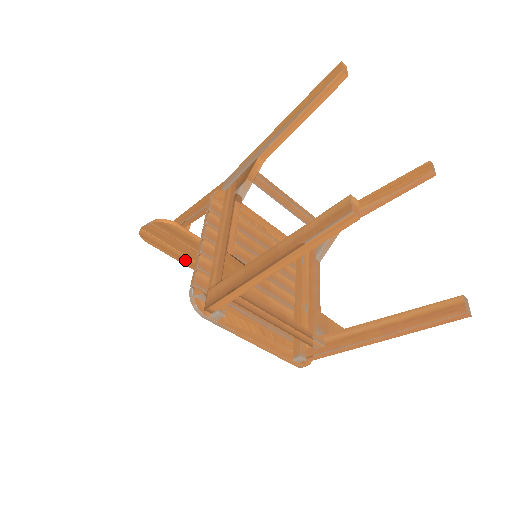
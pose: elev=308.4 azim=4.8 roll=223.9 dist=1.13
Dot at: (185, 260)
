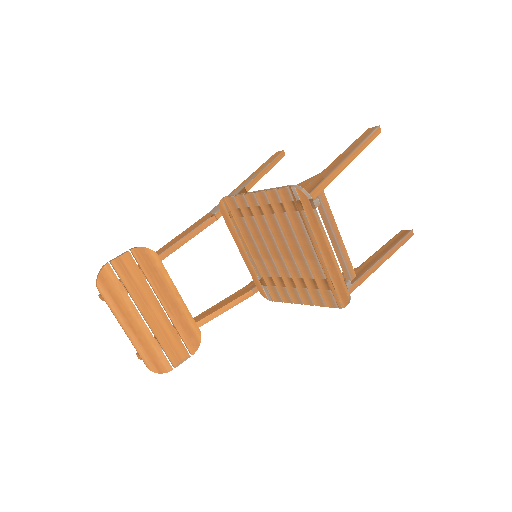
Dot at: (134, 325)
